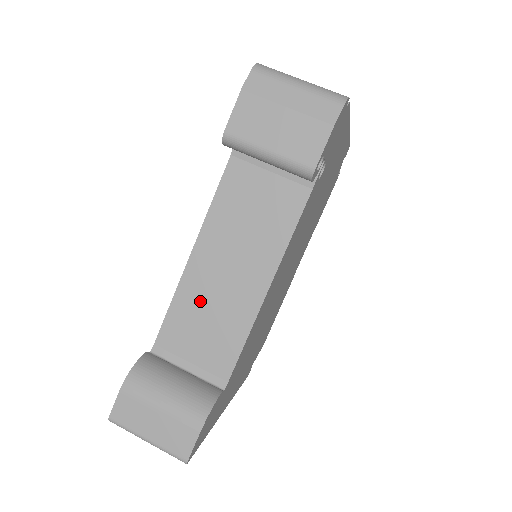
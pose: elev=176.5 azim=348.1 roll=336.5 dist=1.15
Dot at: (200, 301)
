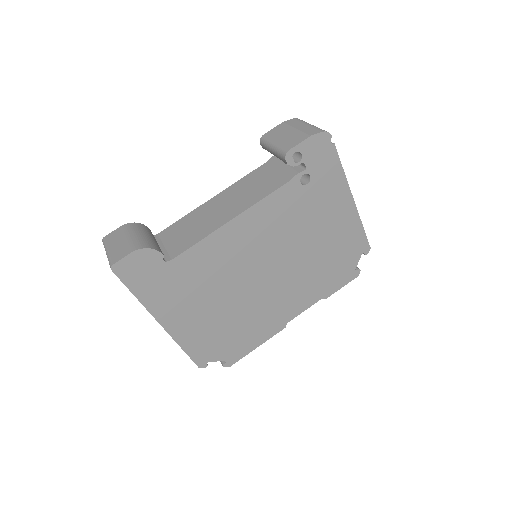
Dot at: (196, 219)
